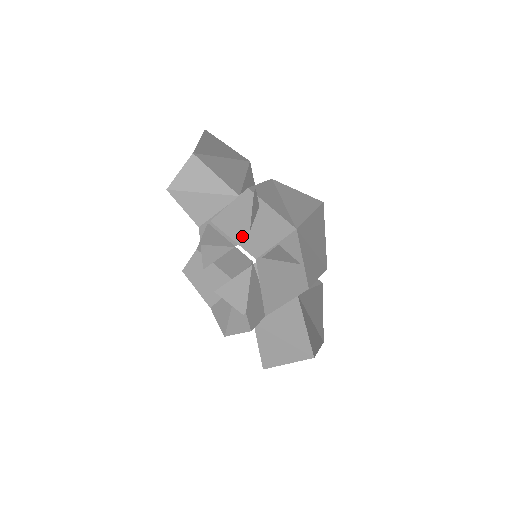
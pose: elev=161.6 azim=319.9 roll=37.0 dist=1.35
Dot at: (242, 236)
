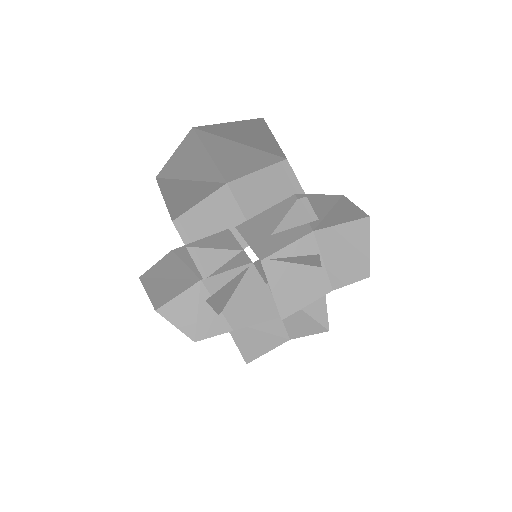
Dot at: (260, 240)
